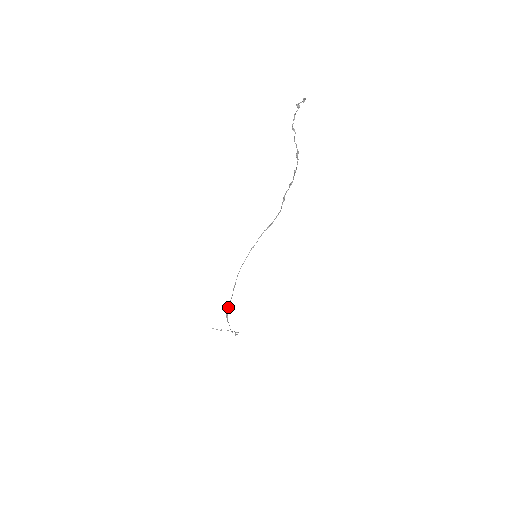
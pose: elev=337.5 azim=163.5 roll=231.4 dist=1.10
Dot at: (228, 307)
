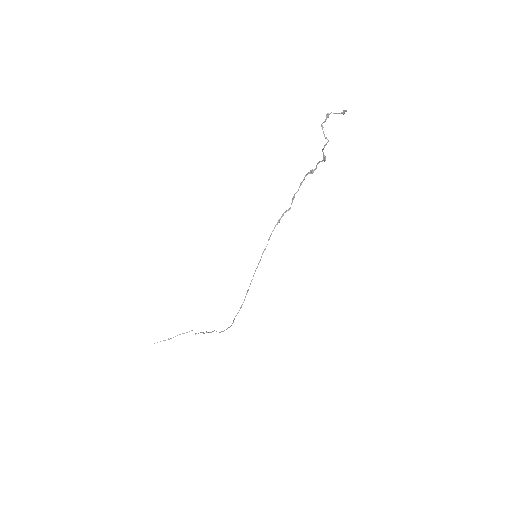
Dot at: occluded
